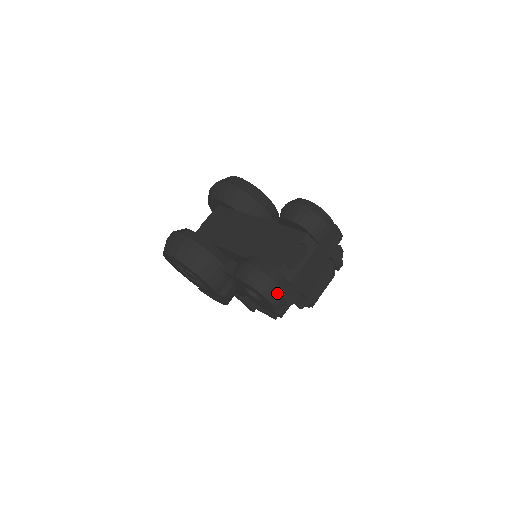
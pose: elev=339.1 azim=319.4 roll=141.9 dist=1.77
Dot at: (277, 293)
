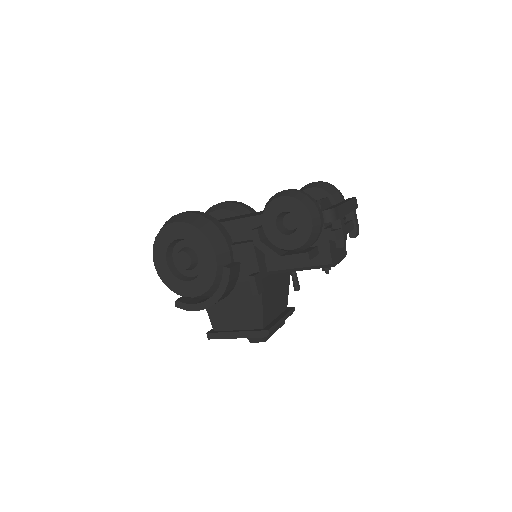
Dot at: (318, 210)
